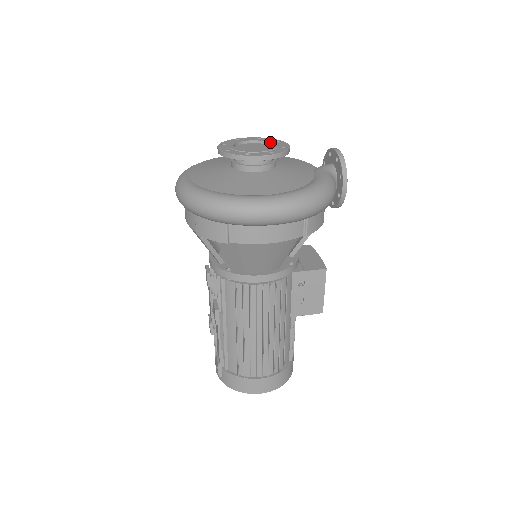
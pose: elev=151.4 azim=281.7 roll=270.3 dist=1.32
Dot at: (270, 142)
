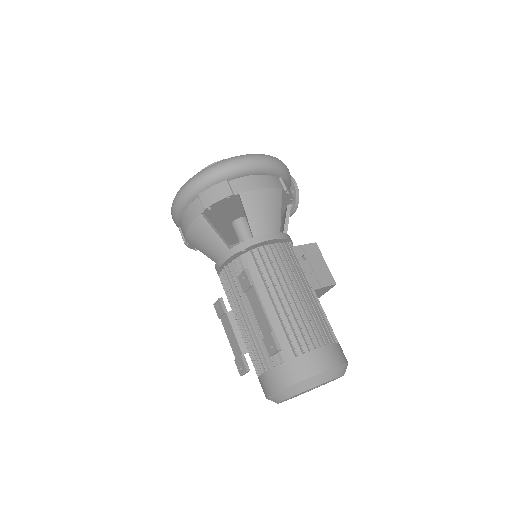
Dot at: occluded
